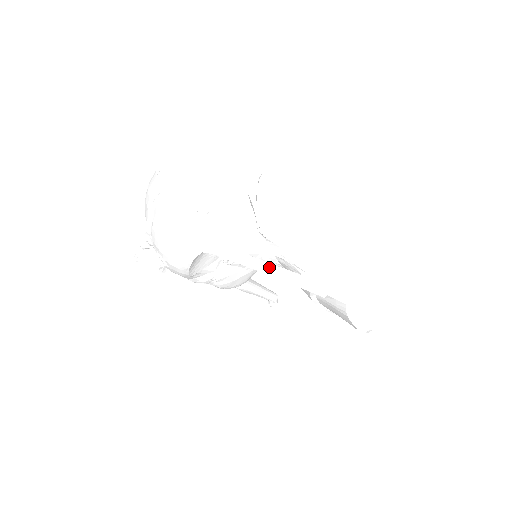
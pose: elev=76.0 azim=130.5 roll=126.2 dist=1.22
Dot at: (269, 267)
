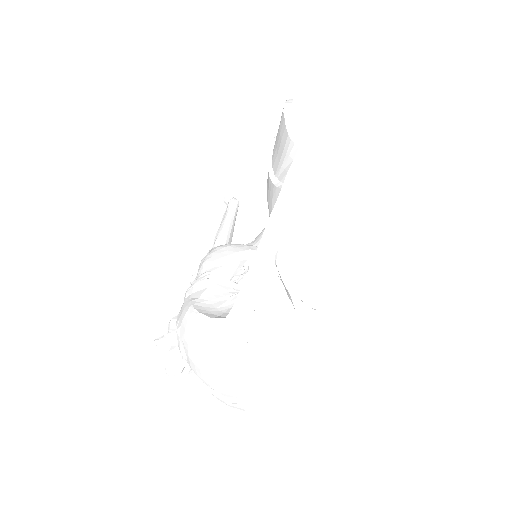
Dot at: occluded
